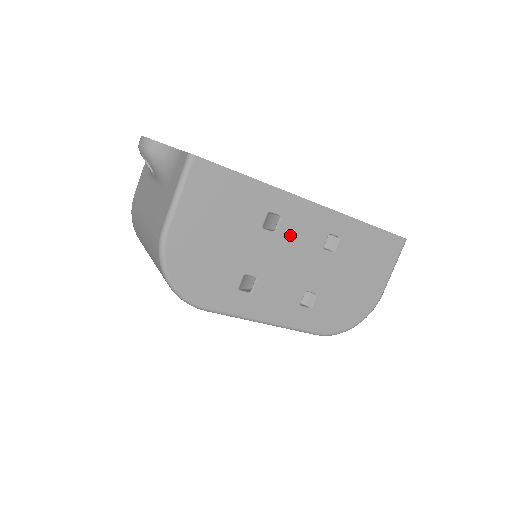
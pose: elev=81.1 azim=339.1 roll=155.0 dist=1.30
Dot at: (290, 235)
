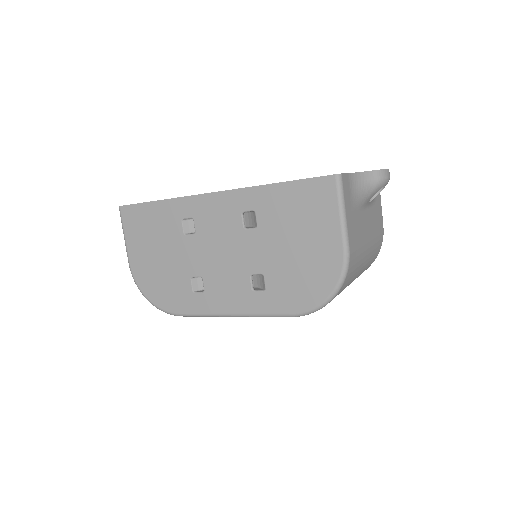
Dot at: (208, 230)
